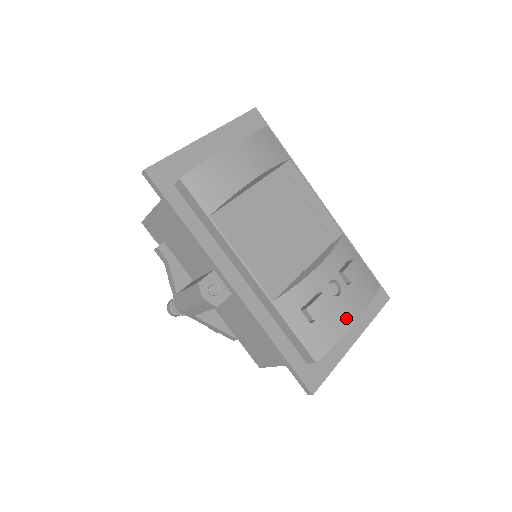
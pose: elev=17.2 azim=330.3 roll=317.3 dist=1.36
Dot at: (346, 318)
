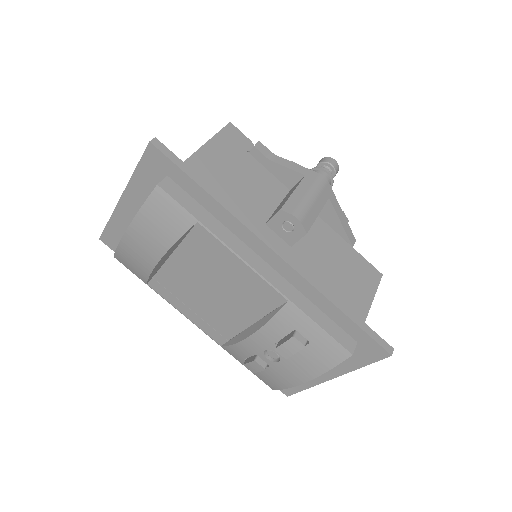
Dot at: (289, 379)
